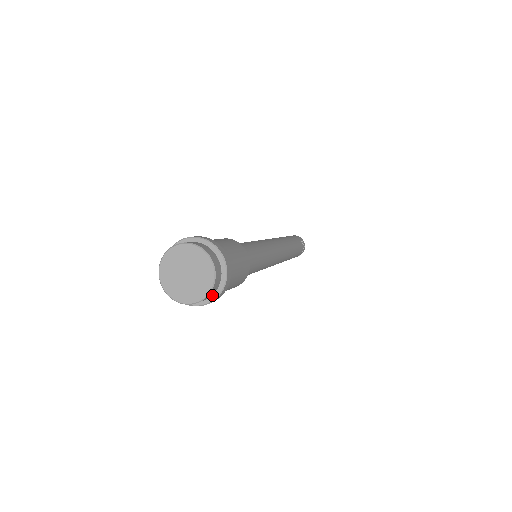
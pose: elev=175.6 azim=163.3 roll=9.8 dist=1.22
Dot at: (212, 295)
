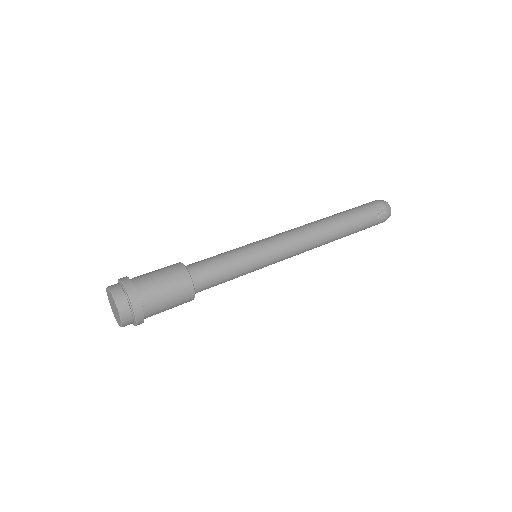
Dot at: occluded
